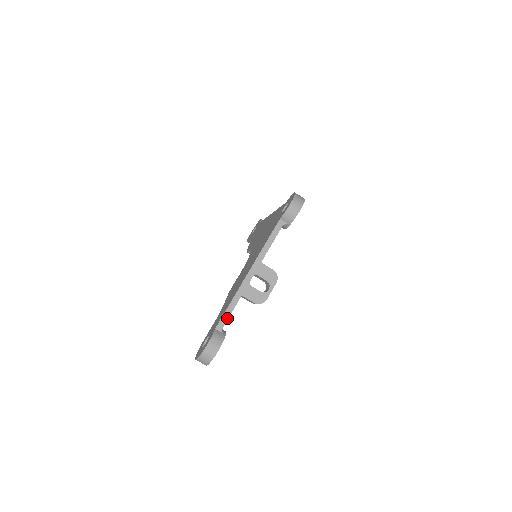
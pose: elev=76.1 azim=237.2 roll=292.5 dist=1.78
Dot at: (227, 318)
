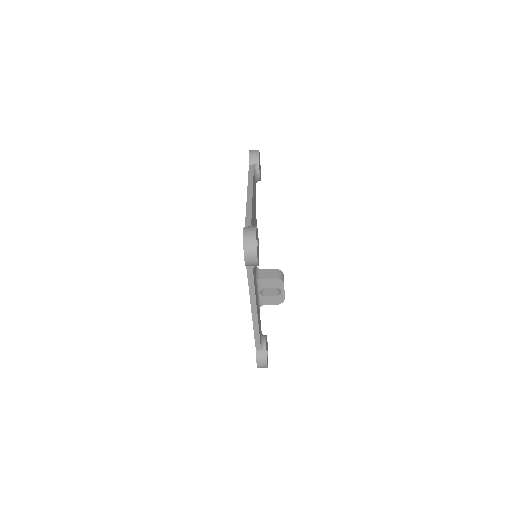
Dot at: (259, 342)
